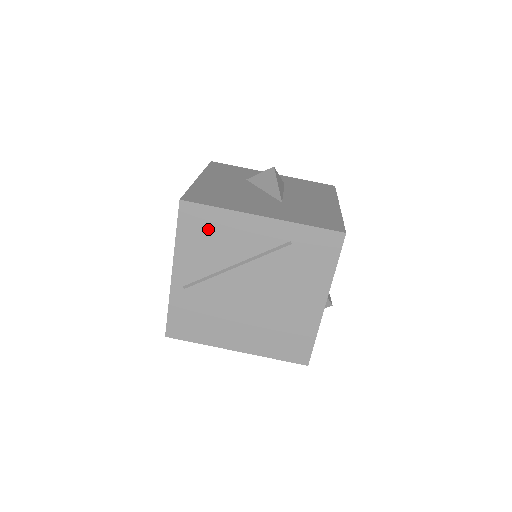
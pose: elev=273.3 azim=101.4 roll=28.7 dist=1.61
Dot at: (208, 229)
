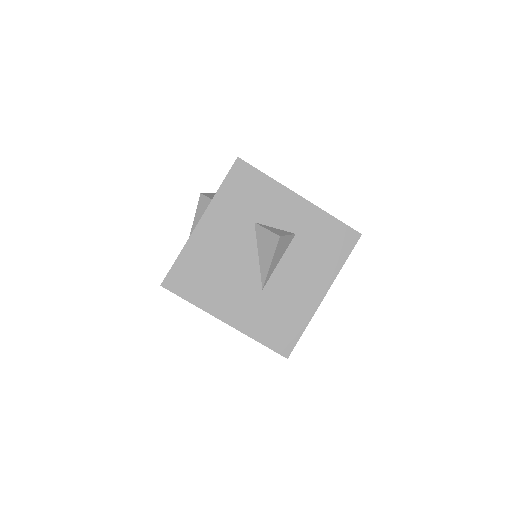
Dot at: occluded
